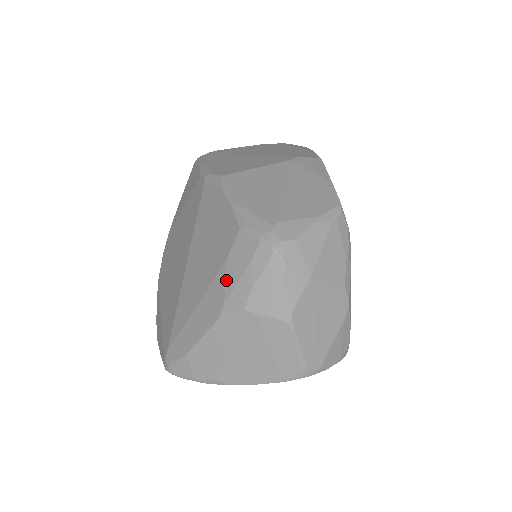
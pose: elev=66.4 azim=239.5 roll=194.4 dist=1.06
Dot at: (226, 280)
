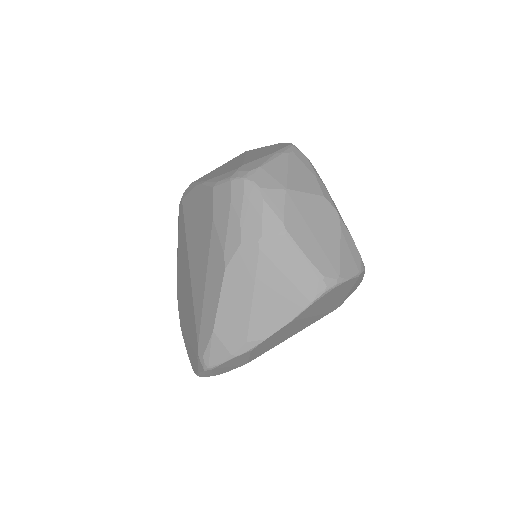
Dot at: (218, 234)
